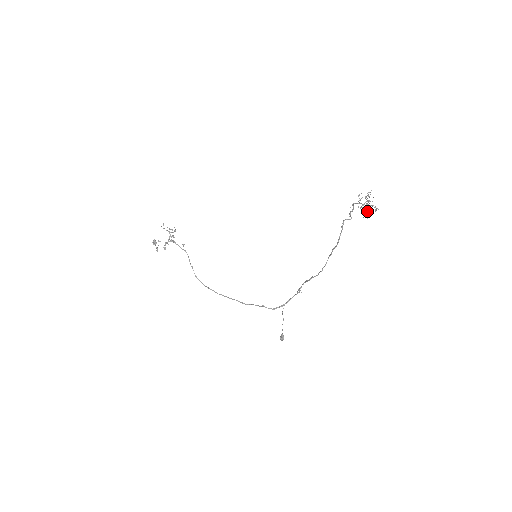
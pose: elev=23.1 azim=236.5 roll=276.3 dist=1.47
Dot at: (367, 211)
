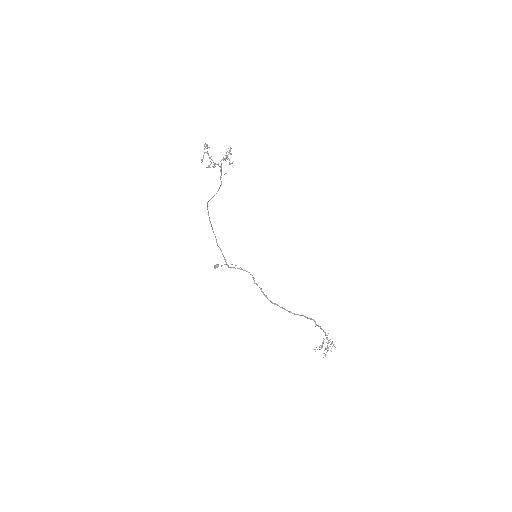
Dot at: occluded
